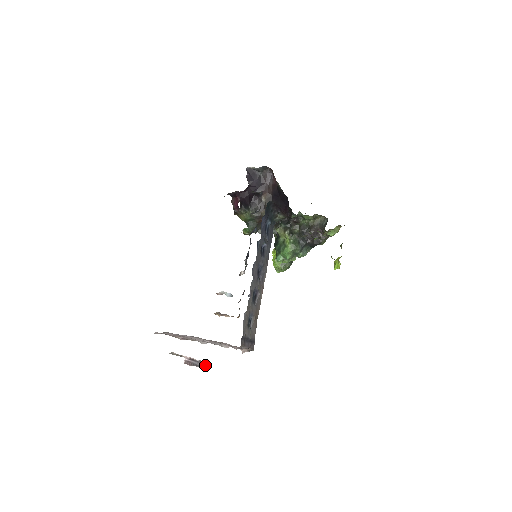
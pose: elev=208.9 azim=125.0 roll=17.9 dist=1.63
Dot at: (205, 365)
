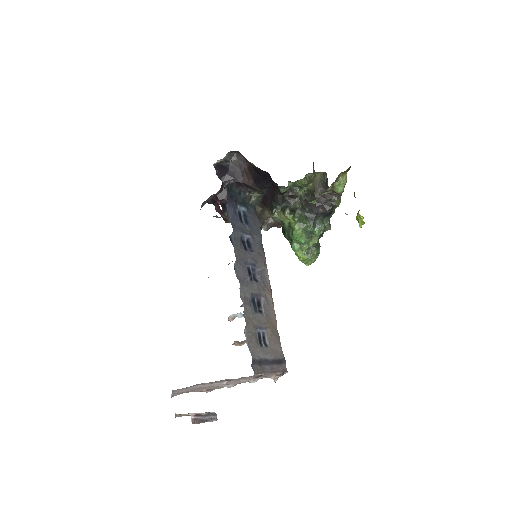
Dot at: (212, 417)
